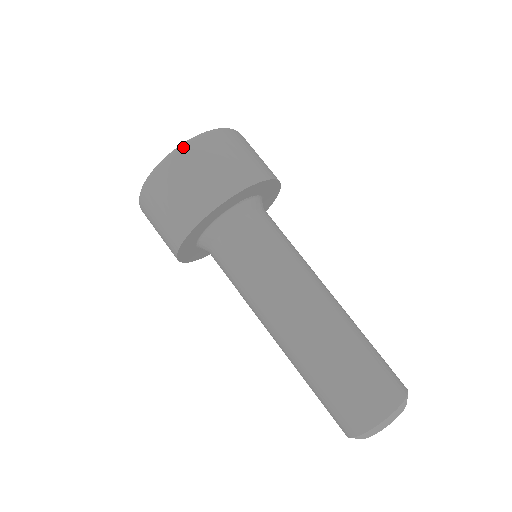
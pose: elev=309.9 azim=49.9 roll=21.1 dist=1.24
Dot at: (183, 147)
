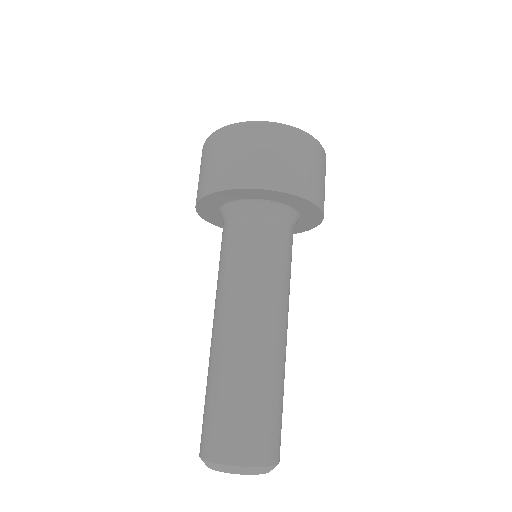
Dot at: (242, 124)
